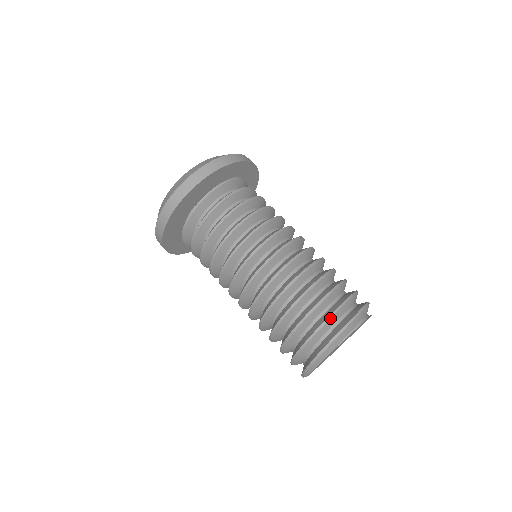
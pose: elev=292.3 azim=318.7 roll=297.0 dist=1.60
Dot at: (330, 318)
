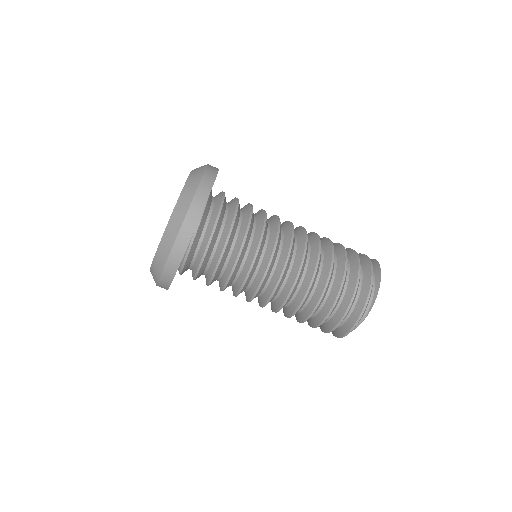
Dot at: occluded
